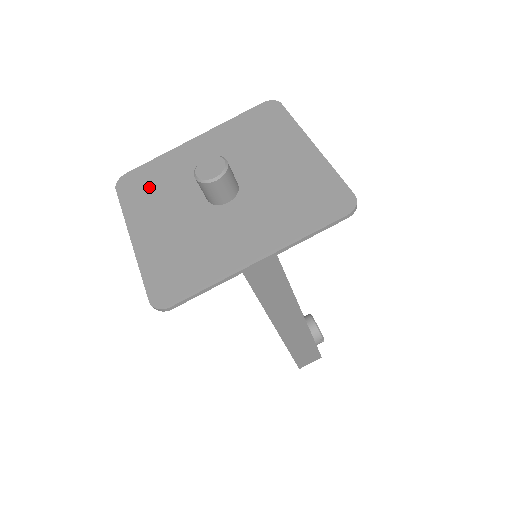
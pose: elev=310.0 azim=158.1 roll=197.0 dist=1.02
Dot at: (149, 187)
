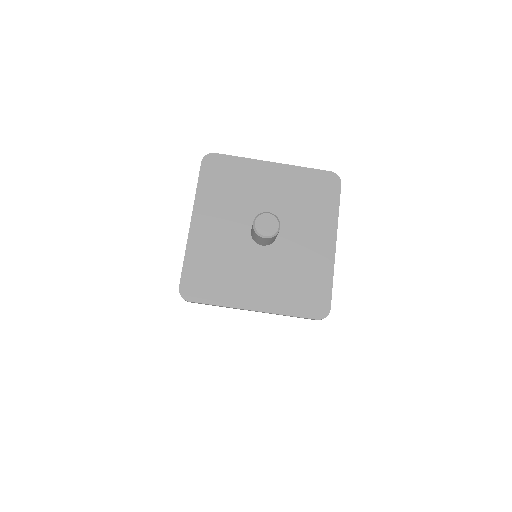
Dot at: (213, 277)
